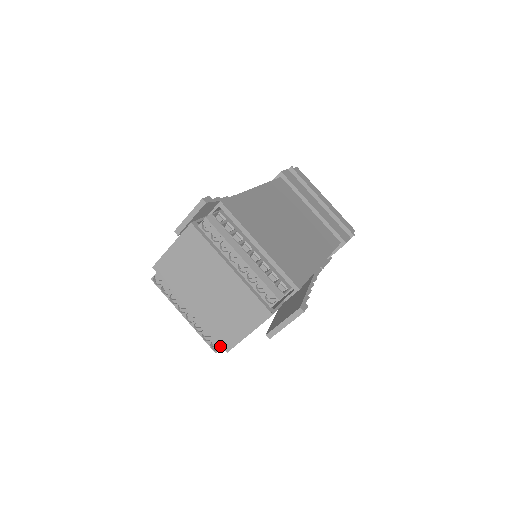
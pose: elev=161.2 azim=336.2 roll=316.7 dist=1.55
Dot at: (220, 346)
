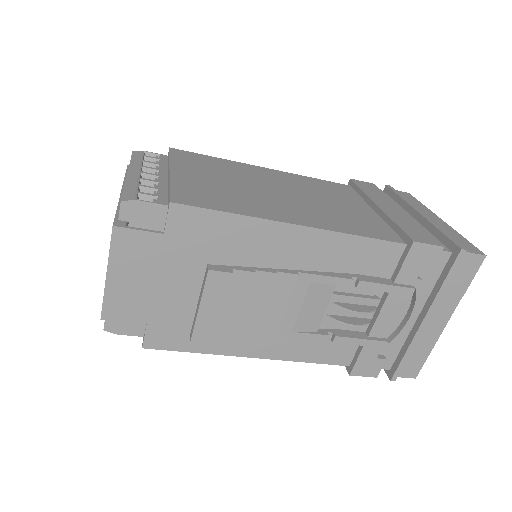
Dot at: occluded
